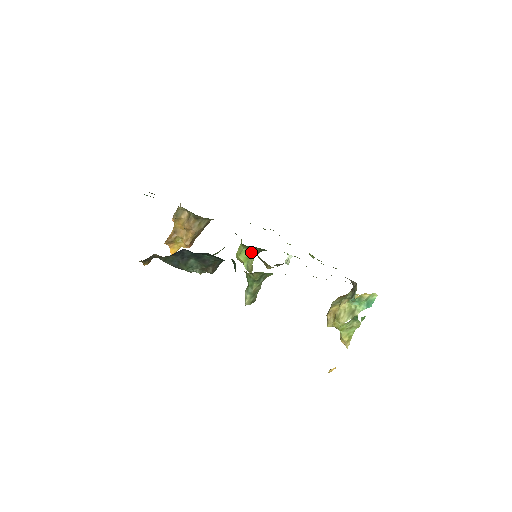
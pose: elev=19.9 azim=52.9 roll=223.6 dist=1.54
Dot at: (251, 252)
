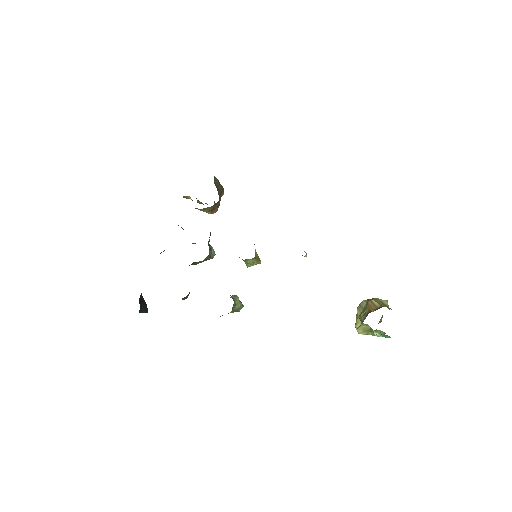
Dot at: occluded
